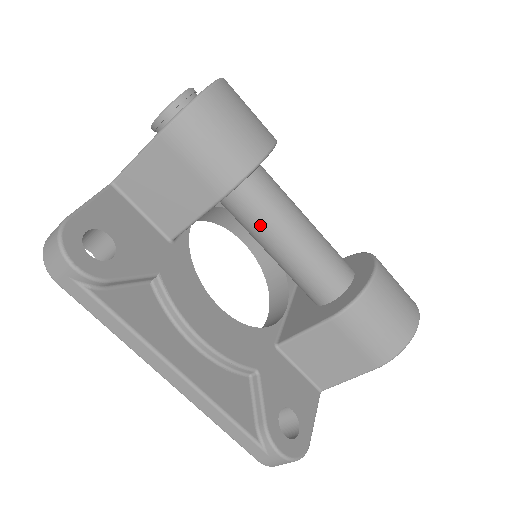
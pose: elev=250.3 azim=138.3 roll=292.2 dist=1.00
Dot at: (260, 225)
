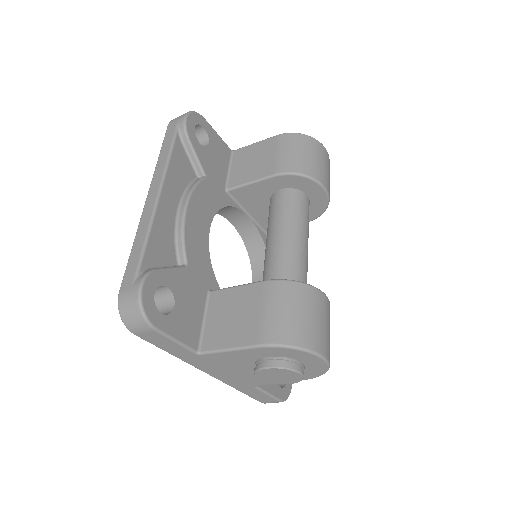
Dot at: (279, 216)
